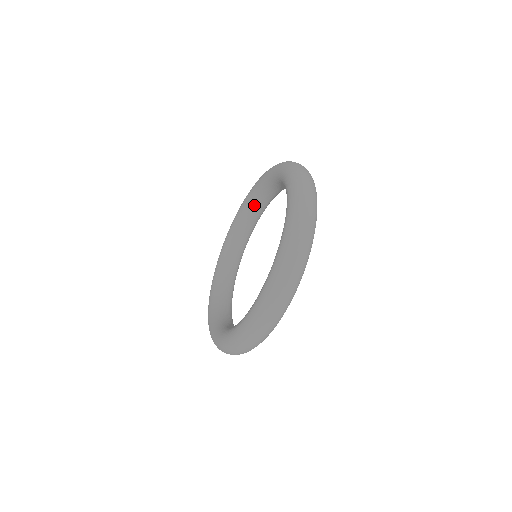
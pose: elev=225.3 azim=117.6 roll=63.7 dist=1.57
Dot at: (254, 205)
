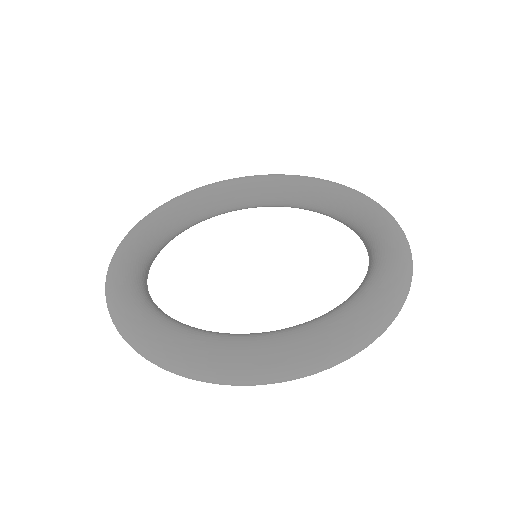
Dot at: (267, 193)
